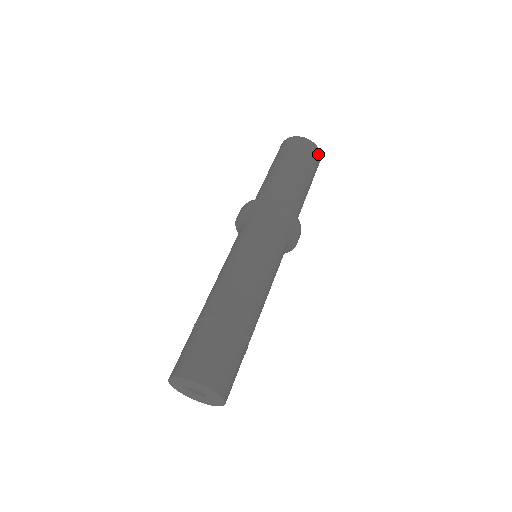
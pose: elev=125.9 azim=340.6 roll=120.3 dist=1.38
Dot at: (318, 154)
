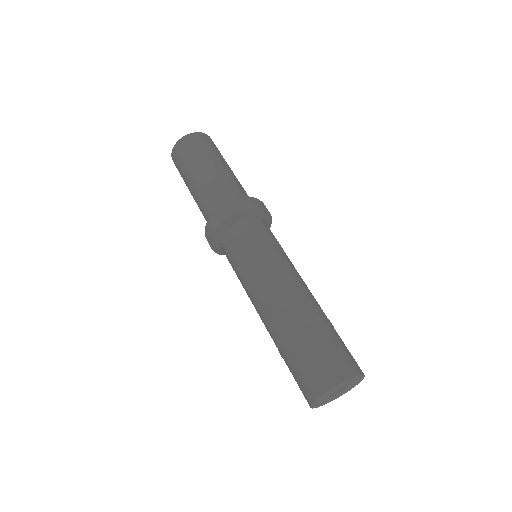
Dot at: occluded
